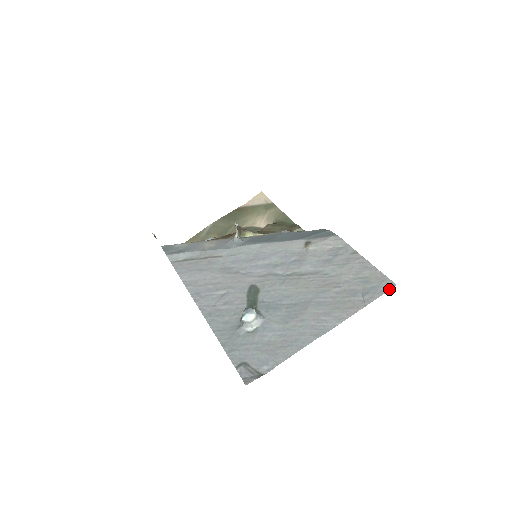
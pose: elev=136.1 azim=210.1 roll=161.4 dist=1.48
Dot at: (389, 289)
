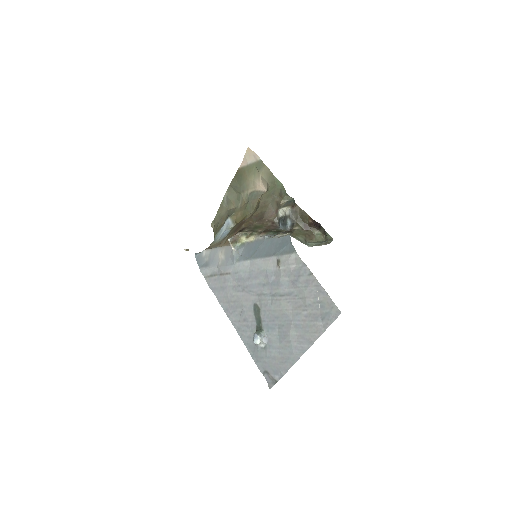
Dot at: (337, 317)
